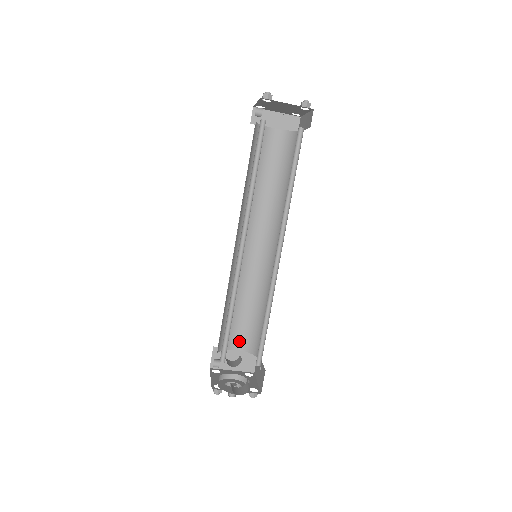
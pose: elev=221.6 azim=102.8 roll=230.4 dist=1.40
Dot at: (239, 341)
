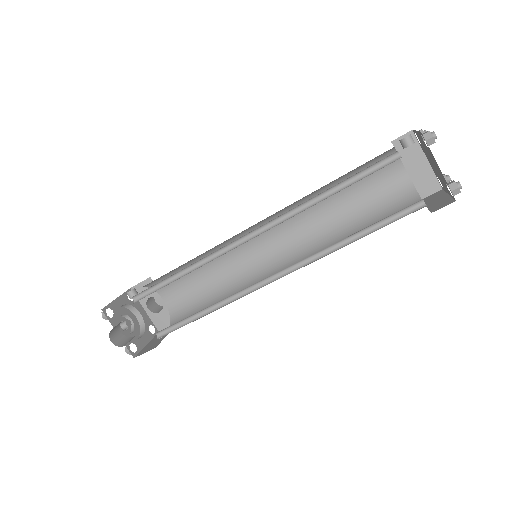
Dot at: (173, 297)
